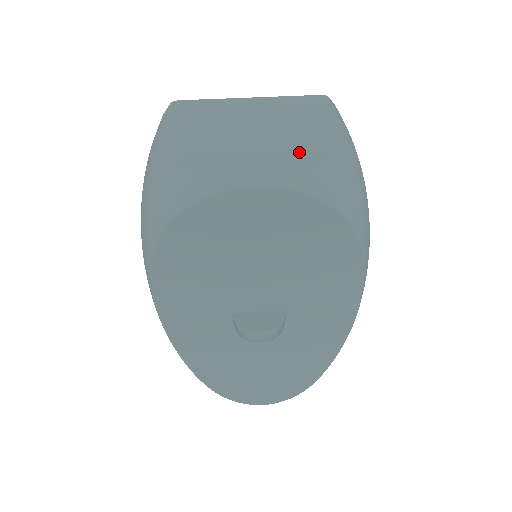
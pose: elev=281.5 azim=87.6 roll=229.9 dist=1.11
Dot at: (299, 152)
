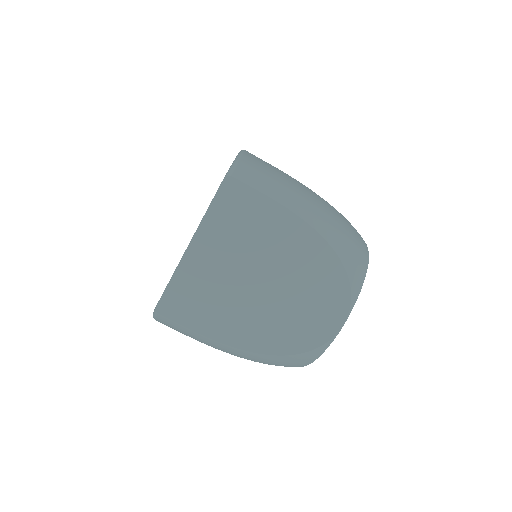
Dot at: (320, 274)
